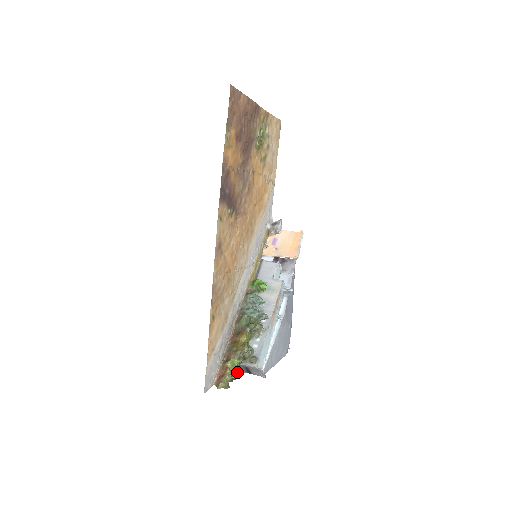
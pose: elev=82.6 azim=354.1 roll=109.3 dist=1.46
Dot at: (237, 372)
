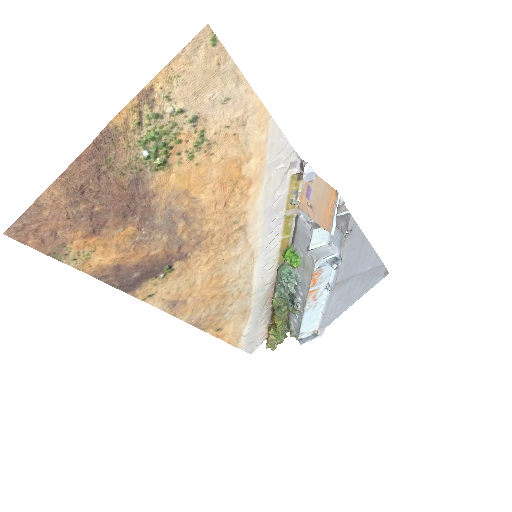
Dot at: (281, 339)
